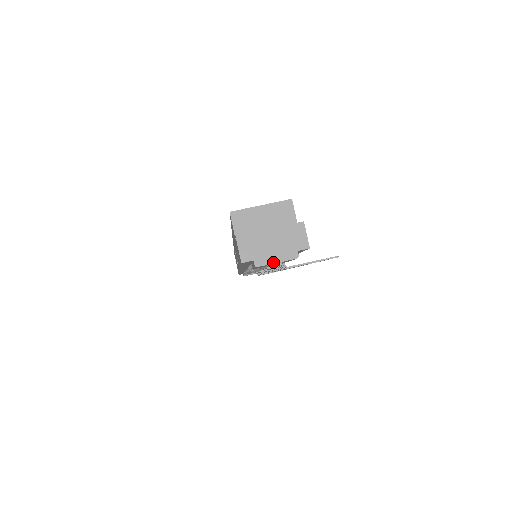
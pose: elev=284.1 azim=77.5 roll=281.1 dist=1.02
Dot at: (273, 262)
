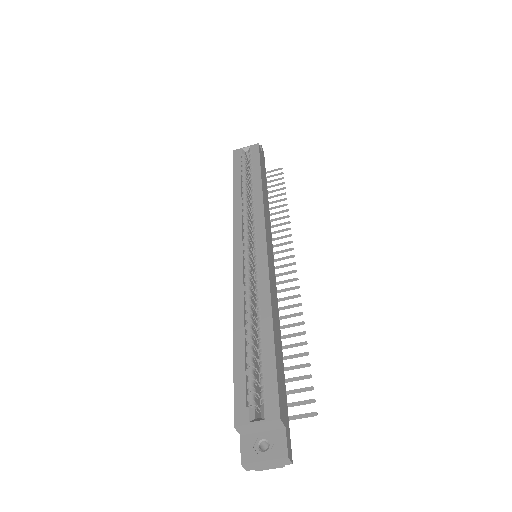
Dot at: (268, 469)
